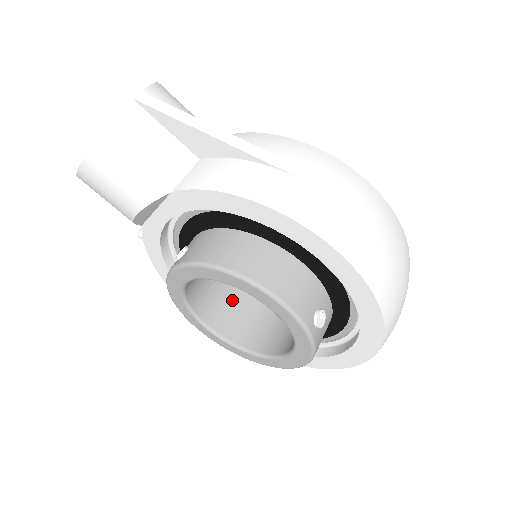
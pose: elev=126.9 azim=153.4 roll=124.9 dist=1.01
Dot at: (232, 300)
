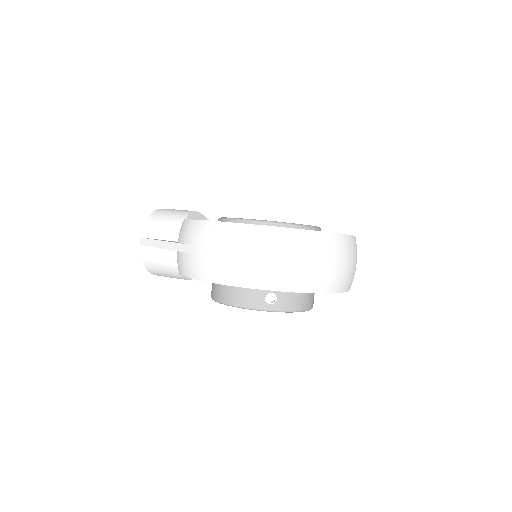
Dot at: occluded
